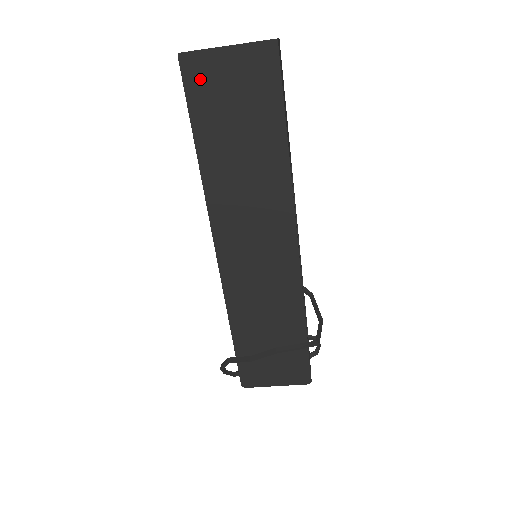
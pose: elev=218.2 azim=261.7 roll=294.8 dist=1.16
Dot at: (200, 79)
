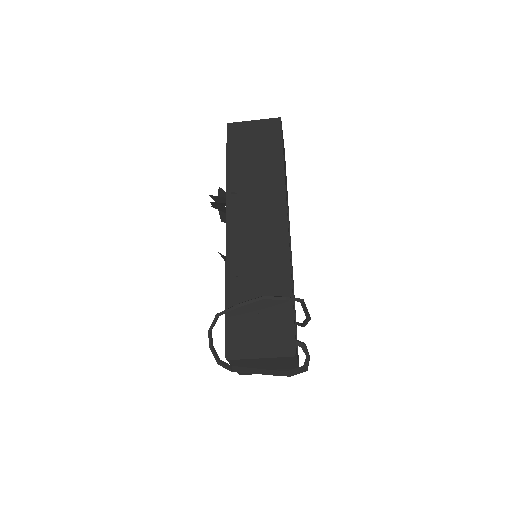
Dot at: (237, 131)
